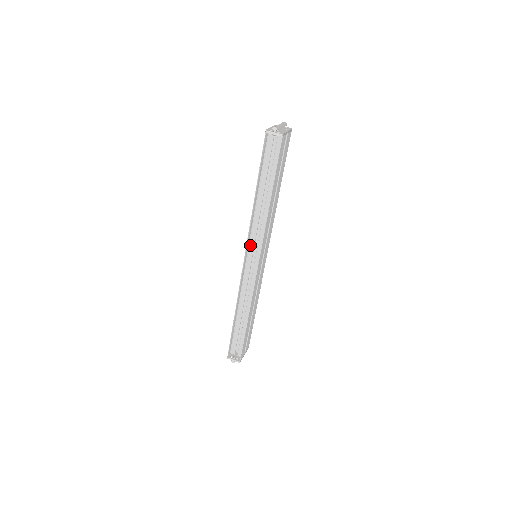
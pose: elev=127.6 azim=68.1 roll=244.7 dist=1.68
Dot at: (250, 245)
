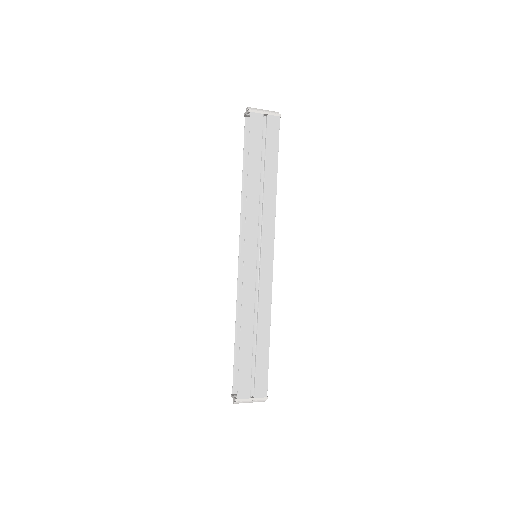
Dot at: occluded
